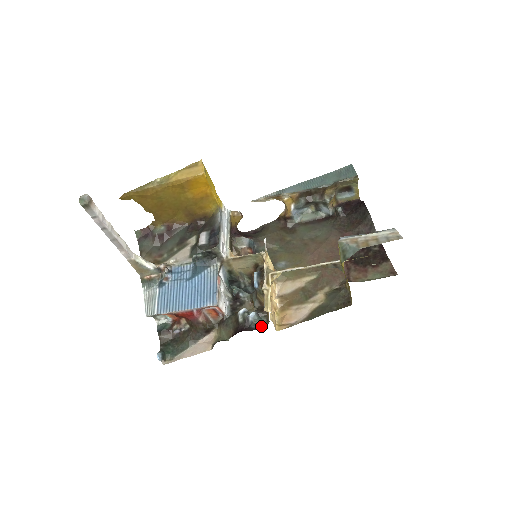
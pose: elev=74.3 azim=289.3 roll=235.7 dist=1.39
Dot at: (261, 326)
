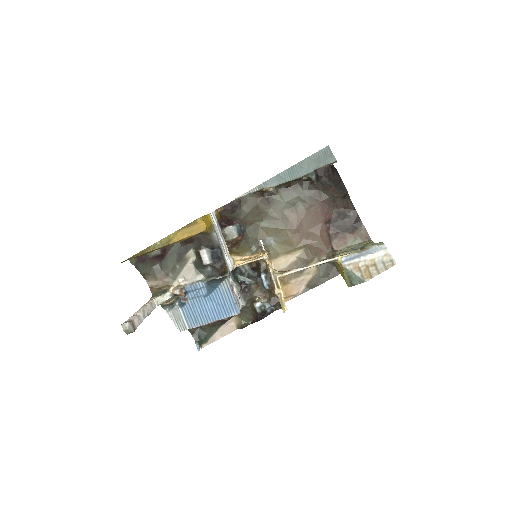
Dot at: (274, 307)
